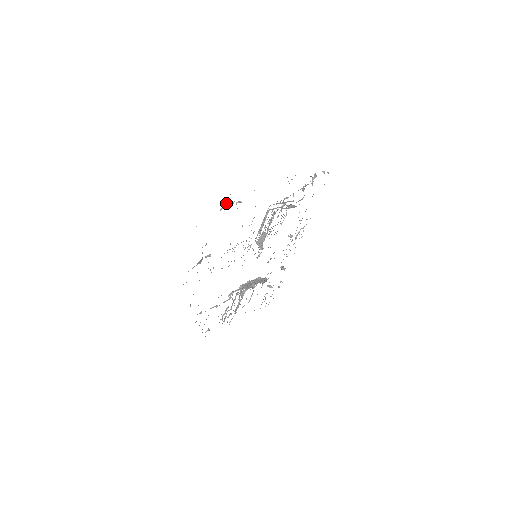
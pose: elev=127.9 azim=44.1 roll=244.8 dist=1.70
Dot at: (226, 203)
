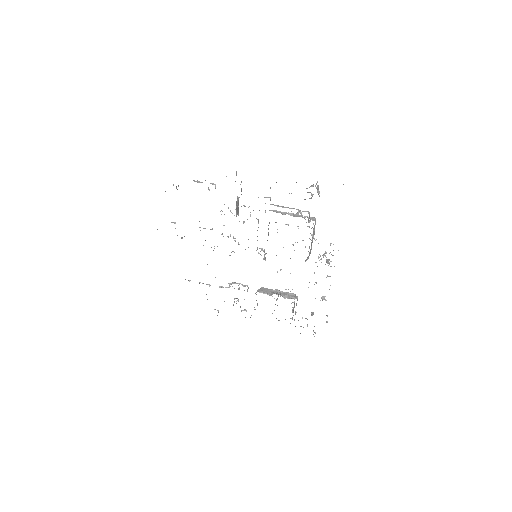
Dot at: occluded
